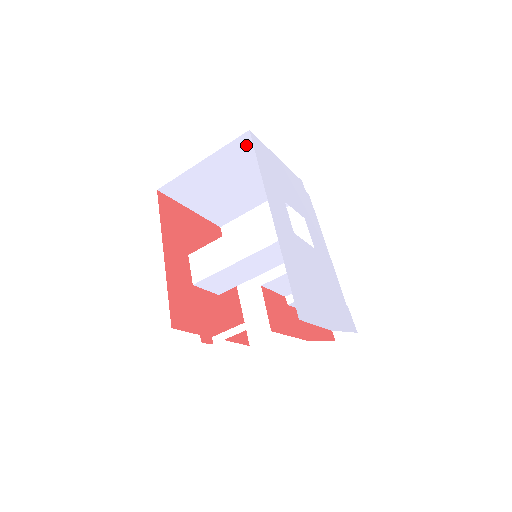
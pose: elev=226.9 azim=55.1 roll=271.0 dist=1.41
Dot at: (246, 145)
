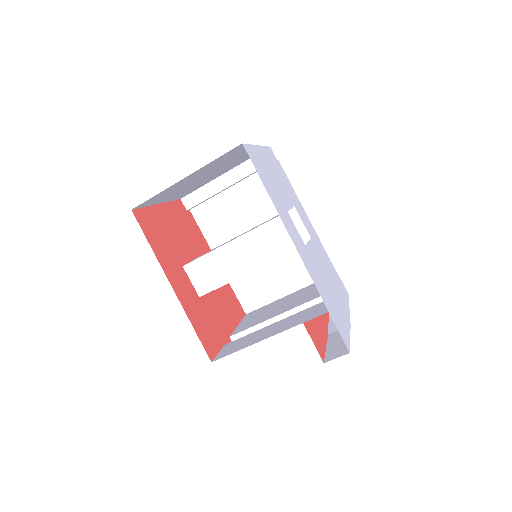
Dot at: (233, 151)
